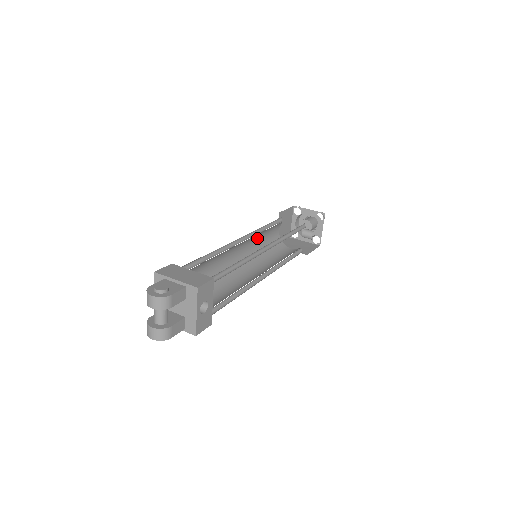
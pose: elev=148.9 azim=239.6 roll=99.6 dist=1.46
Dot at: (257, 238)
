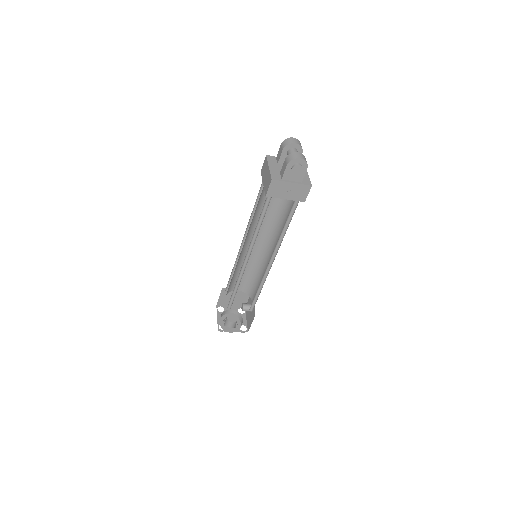
Dot at: occluded
